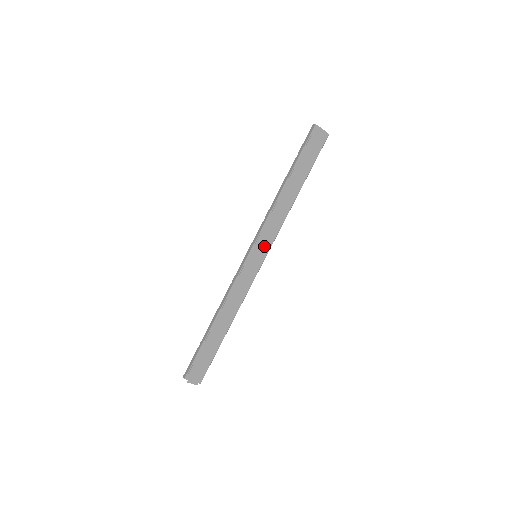
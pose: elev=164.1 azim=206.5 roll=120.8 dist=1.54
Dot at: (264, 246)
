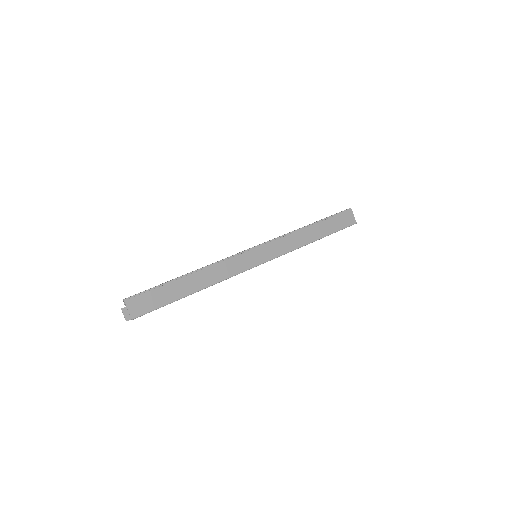
Dot at: (267, 254)
